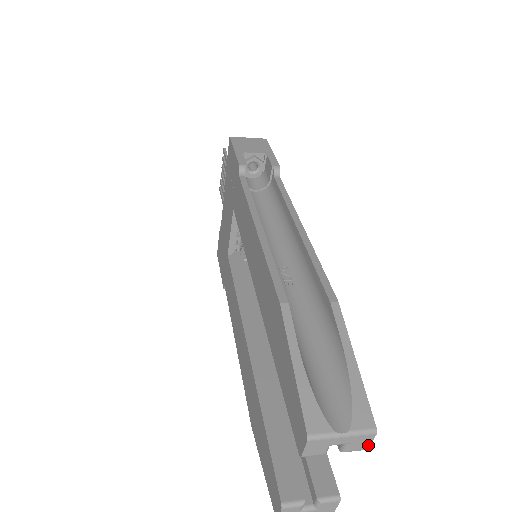
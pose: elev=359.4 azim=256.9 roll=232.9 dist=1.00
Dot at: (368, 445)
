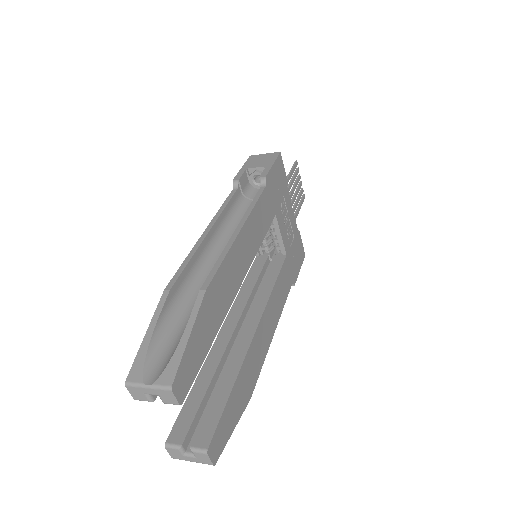
Dot at: (176, 400)
